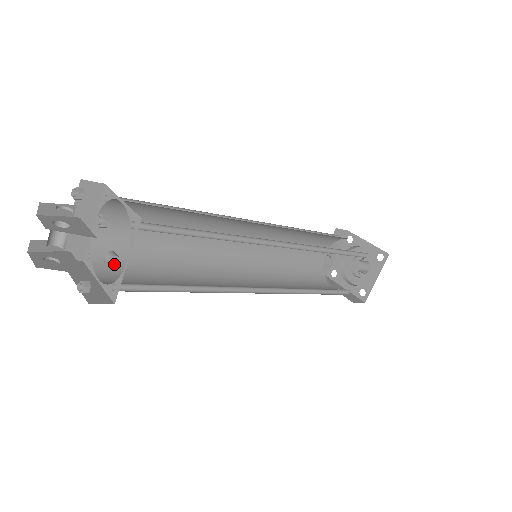
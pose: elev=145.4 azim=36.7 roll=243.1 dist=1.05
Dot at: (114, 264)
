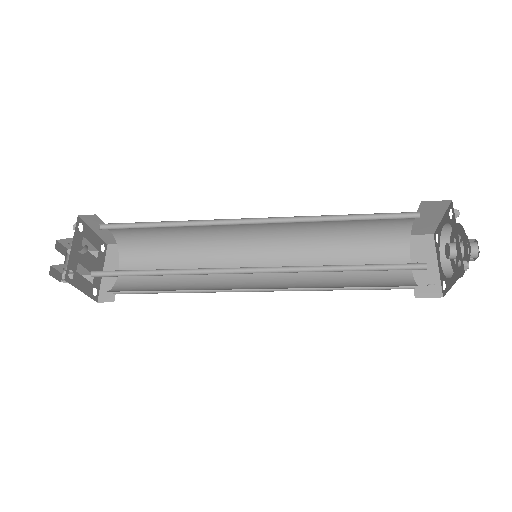
Dot at: occluded
